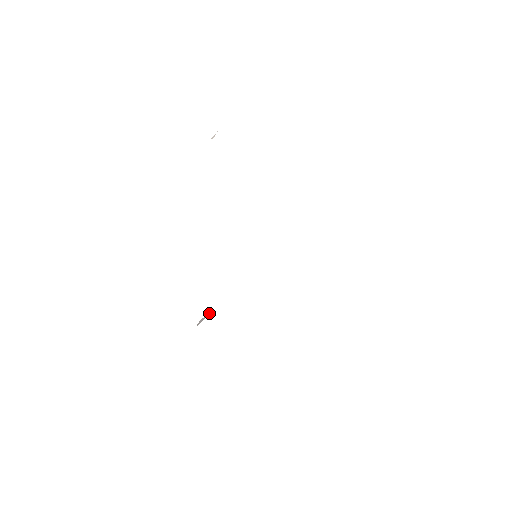
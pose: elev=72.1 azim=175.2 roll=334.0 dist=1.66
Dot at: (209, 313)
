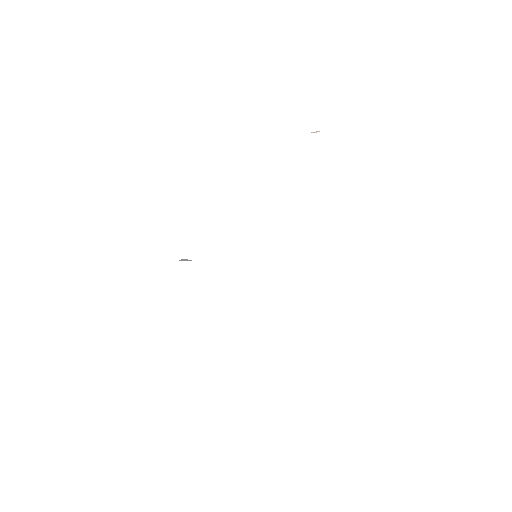
Dot at: occluded
